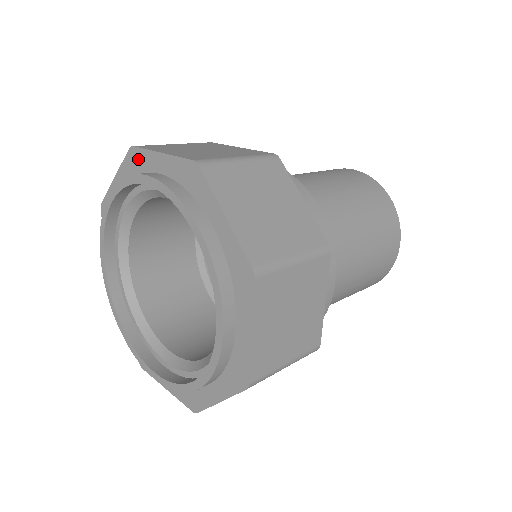
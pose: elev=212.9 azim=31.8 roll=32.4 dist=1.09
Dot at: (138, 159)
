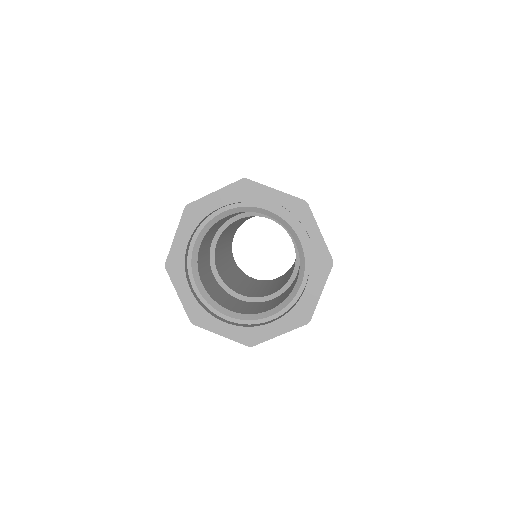
Dot at: (250, 187)
